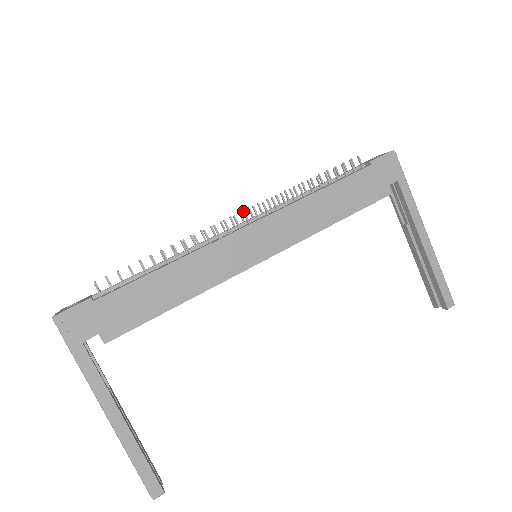
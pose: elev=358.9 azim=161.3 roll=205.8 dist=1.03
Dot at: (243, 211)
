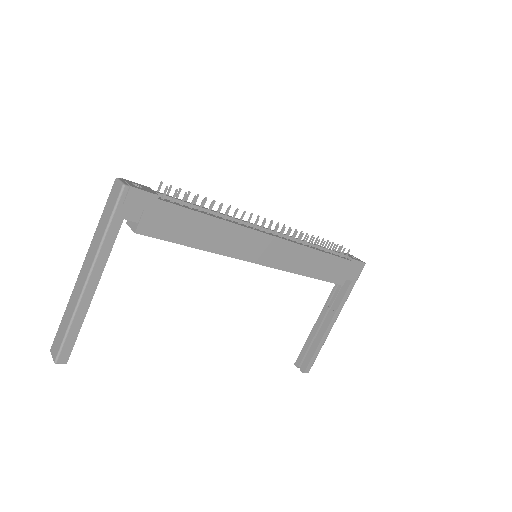
Dot at: occluded
